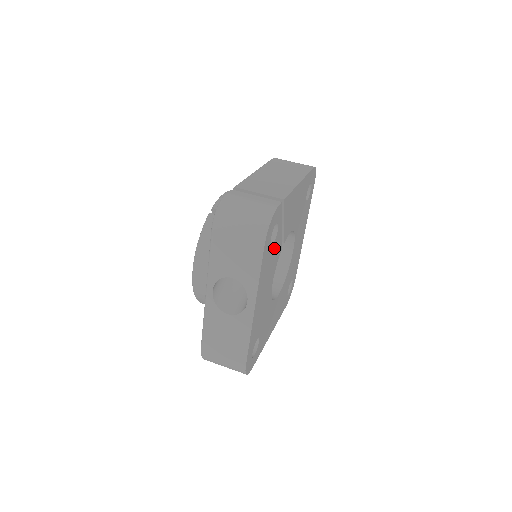
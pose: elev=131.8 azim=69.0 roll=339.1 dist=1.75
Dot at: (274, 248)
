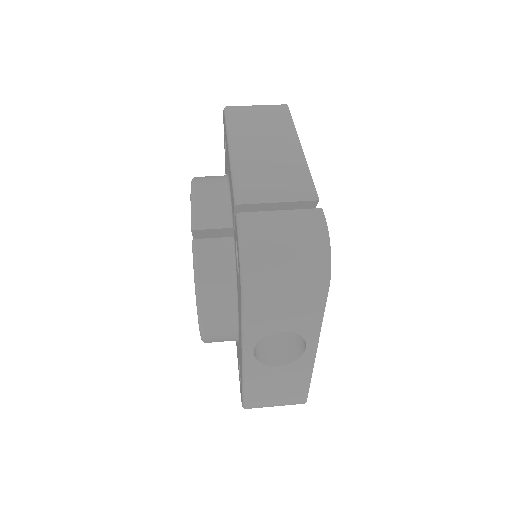
Dot at: occluded
